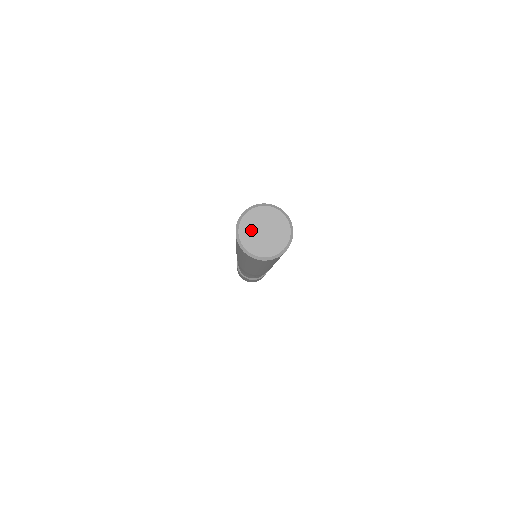
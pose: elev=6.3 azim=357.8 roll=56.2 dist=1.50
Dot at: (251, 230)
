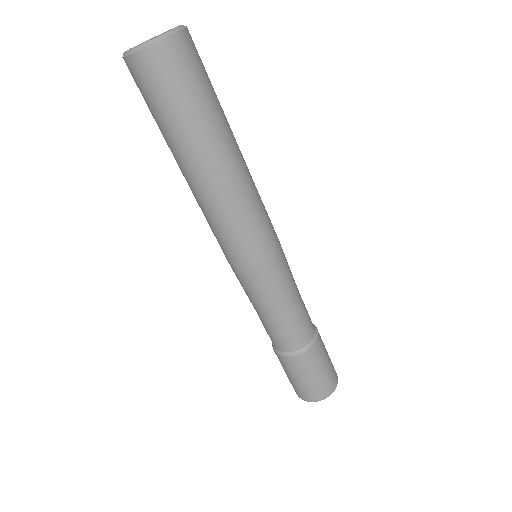
Dot at: occluded
